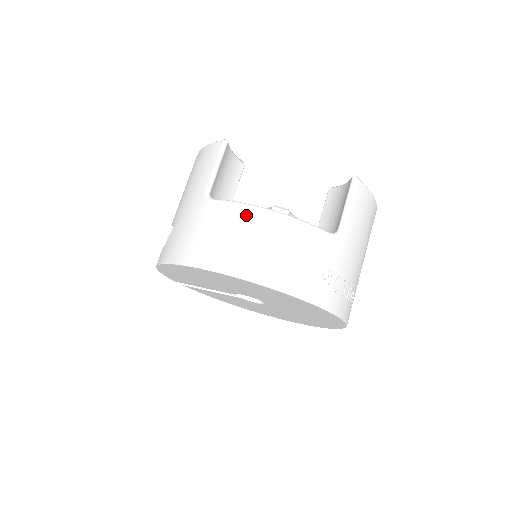
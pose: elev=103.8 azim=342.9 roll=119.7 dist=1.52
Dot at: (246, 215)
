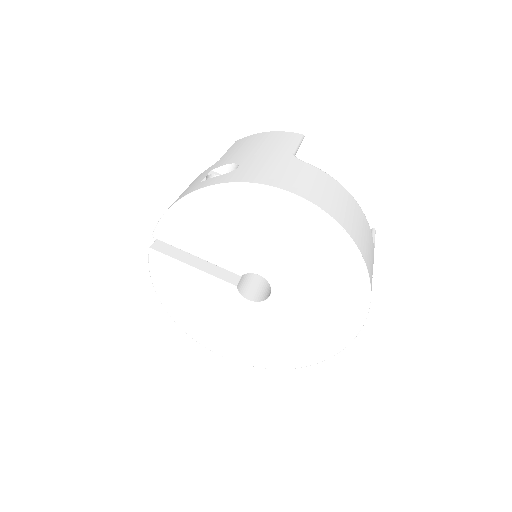
Dot at: (340, 188)
